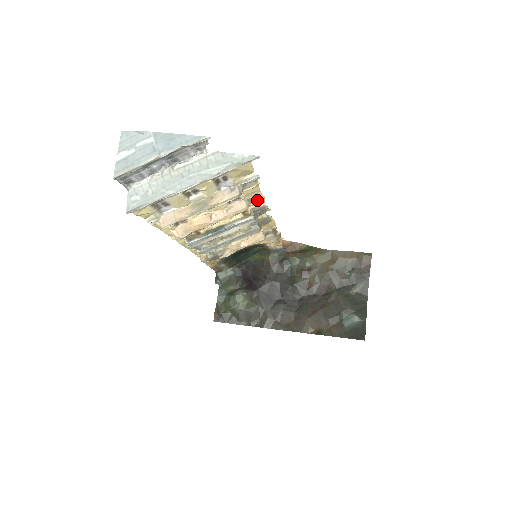
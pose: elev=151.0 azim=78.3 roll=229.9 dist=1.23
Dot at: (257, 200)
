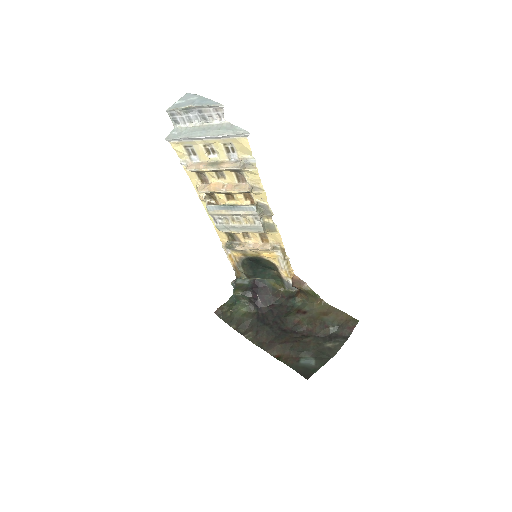
Dot at: (259, 191)
